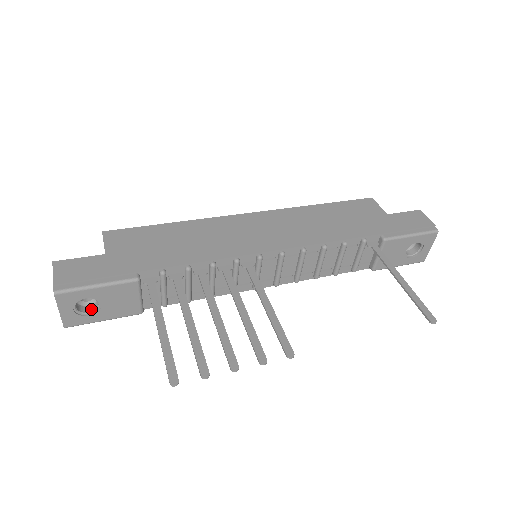
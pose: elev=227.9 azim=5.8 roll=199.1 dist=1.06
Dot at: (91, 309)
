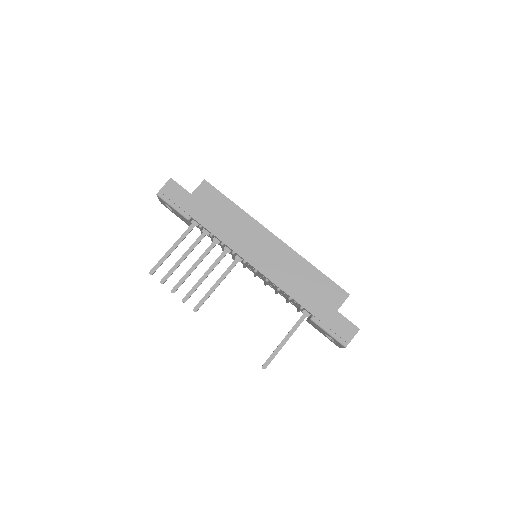
Dot at: occluded
